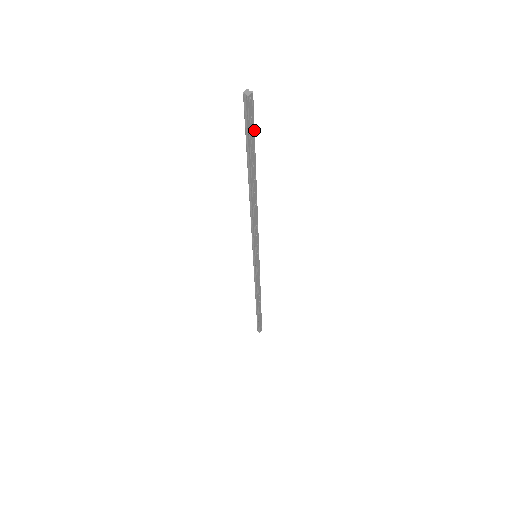
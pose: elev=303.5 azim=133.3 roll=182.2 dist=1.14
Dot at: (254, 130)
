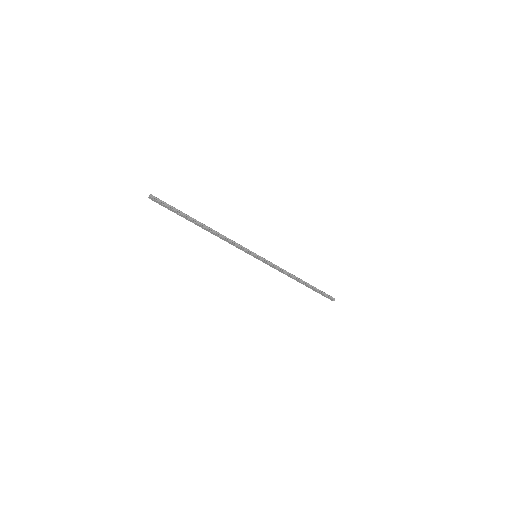
Dot at: (169, 208)
